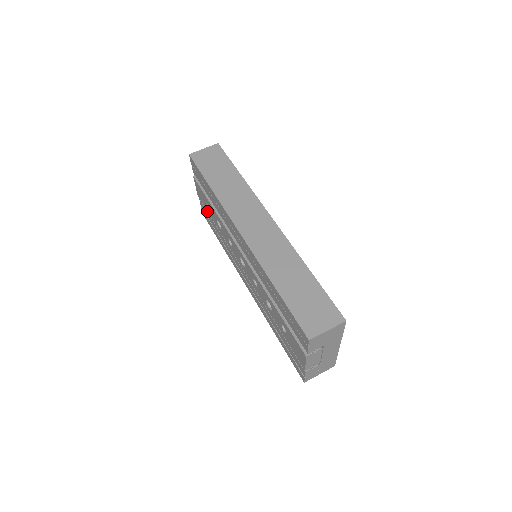
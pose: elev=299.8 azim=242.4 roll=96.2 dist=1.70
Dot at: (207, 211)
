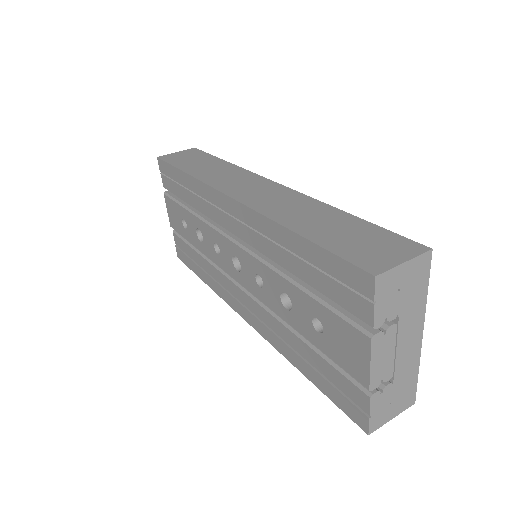
Dot at: occluded
